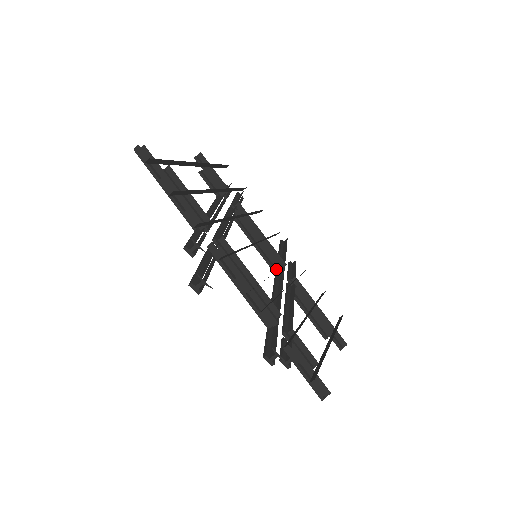
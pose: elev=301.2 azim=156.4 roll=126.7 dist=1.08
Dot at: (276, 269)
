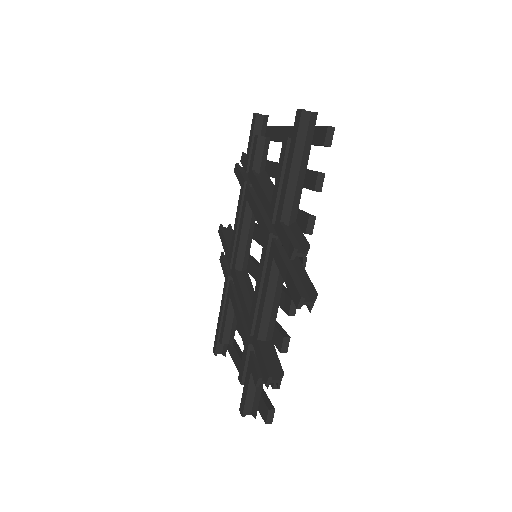
Dot at: (238, 266)
